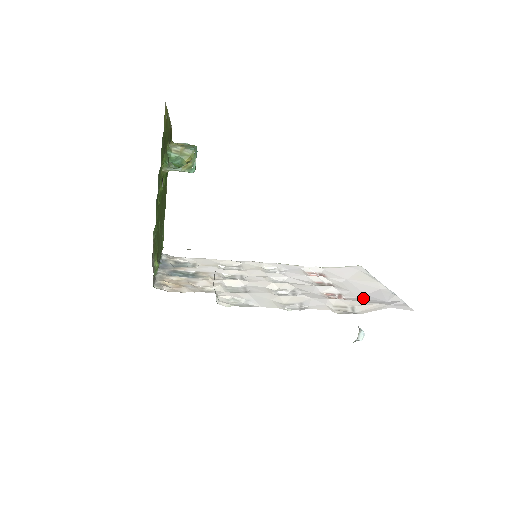
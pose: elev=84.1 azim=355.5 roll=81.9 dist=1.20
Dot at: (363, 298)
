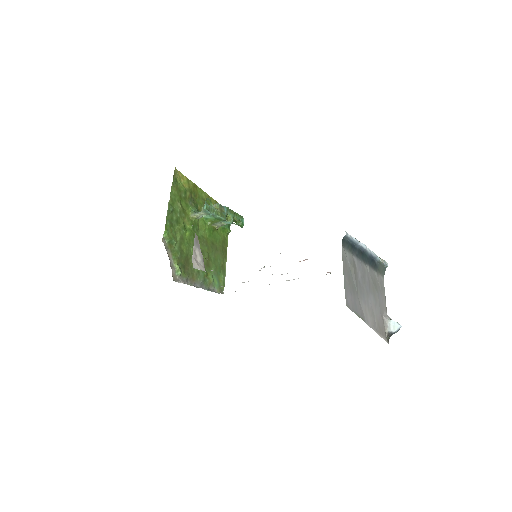
Dot at: occluded
